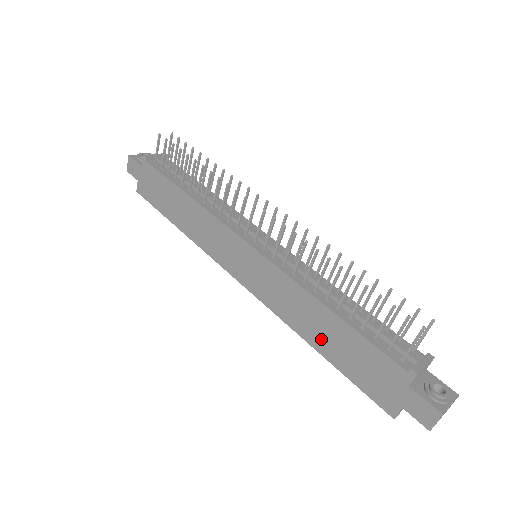
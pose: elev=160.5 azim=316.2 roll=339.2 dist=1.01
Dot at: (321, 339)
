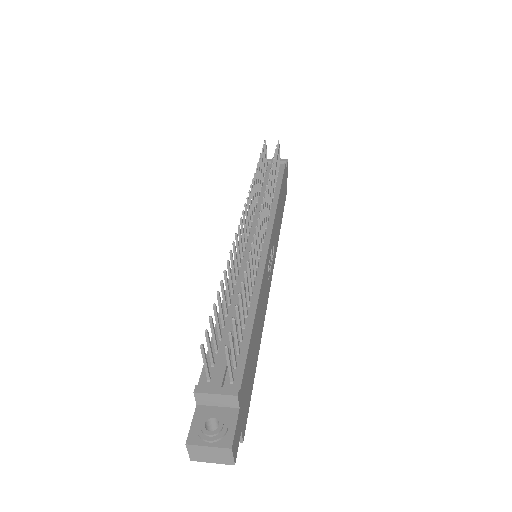
Dot at: occluded
